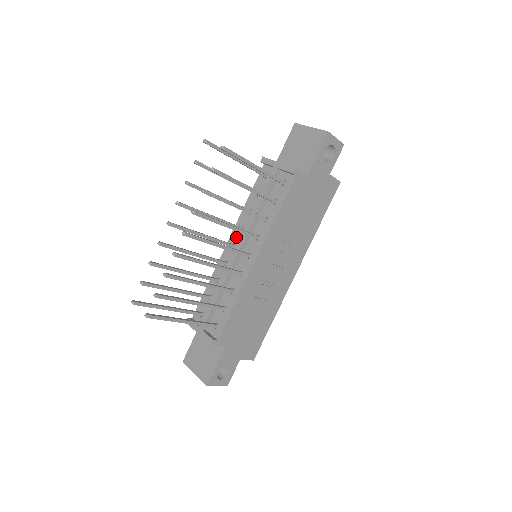
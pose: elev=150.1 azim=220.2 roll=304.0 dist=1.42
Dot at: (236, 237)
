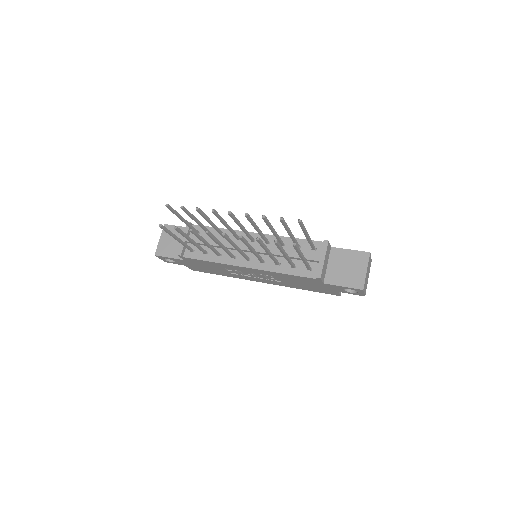
Dot at: occluded
